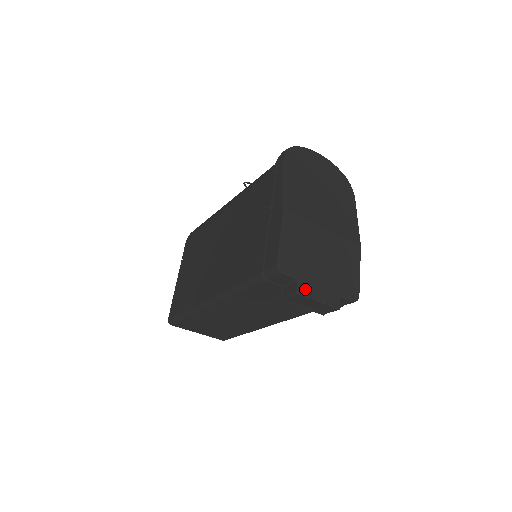
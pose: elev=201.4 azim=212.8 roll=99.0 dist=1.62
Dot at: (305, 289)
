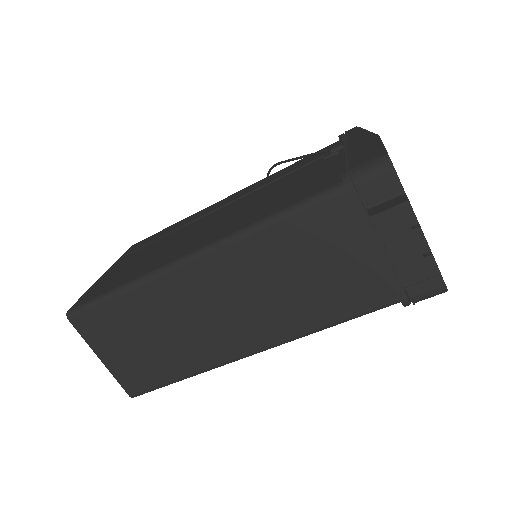
Dot at: occluded
